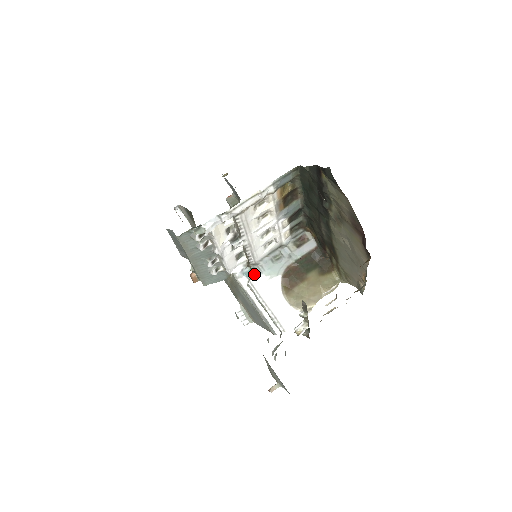
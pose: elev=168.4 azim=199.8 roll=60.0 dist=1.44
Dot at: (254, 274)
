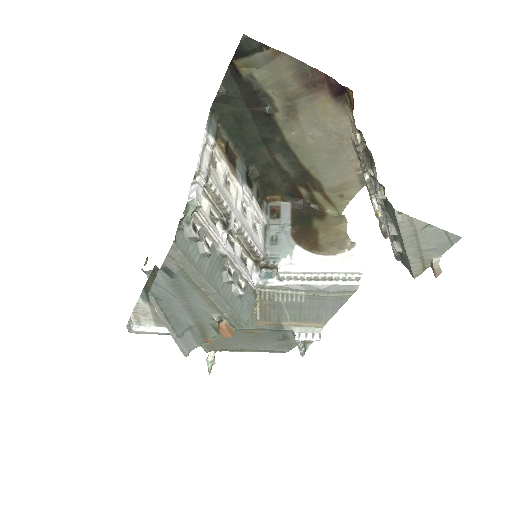
Dot at: (274, 269)
